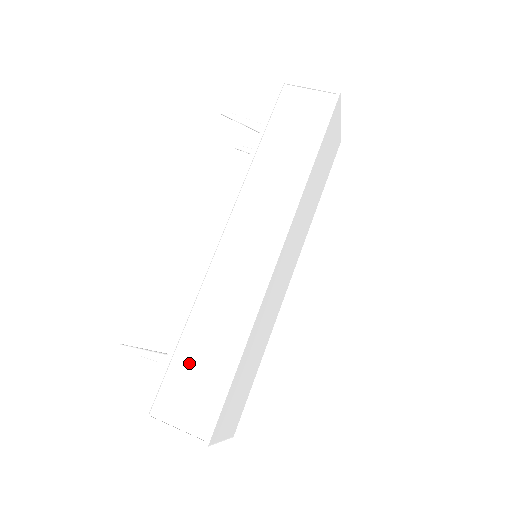
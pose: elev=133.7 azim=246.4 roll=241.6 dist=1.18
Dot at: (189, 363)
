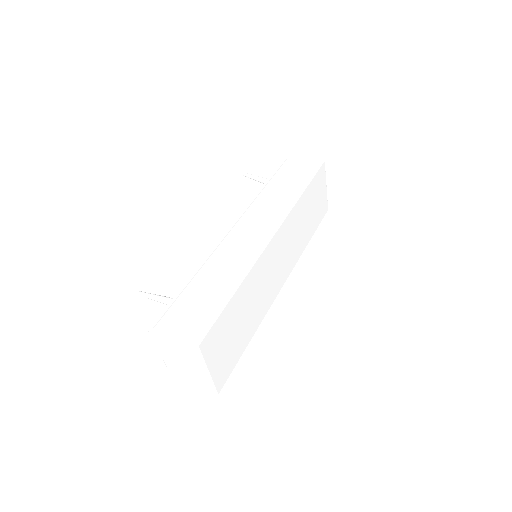
Dot at: (193, 297)
